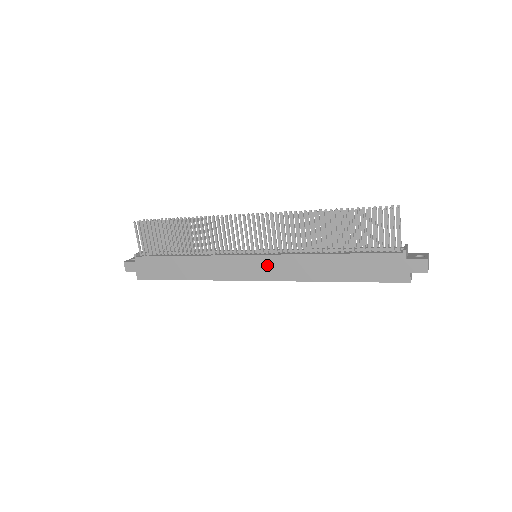
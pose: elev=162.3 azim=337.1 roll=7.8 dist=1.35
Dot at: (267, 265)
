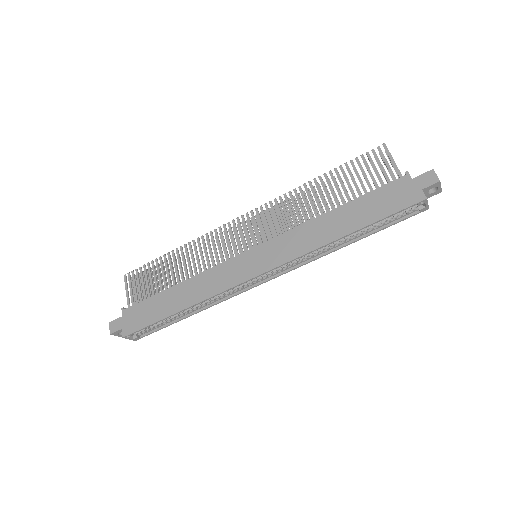
Dot at: (268, 252)
